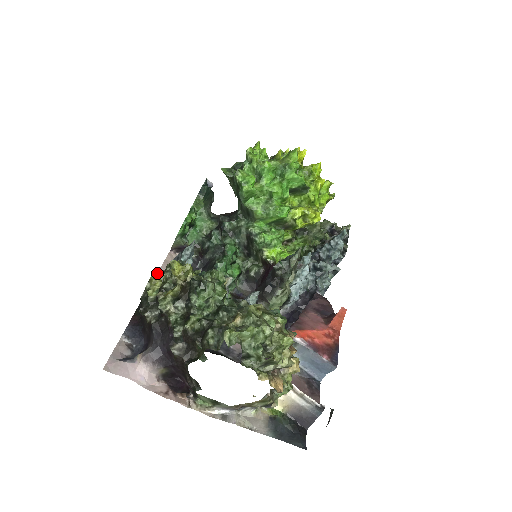
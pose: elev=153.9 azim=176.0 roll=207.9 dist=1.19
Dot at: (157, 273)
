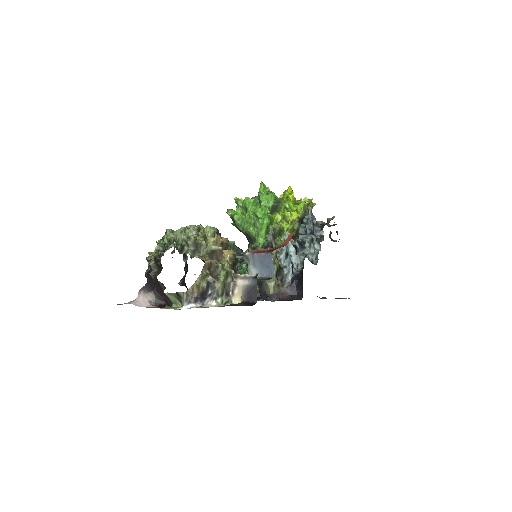
Dot at: occluded
